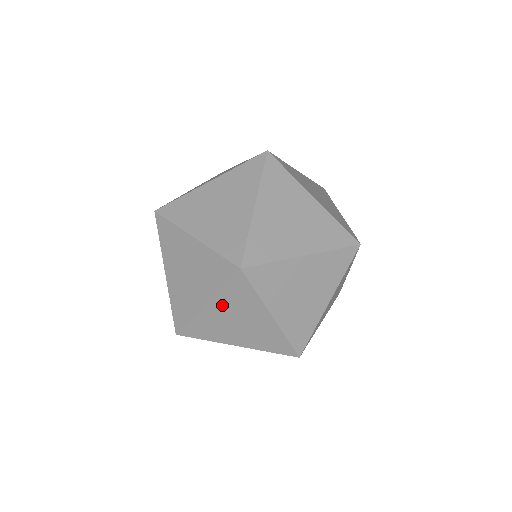
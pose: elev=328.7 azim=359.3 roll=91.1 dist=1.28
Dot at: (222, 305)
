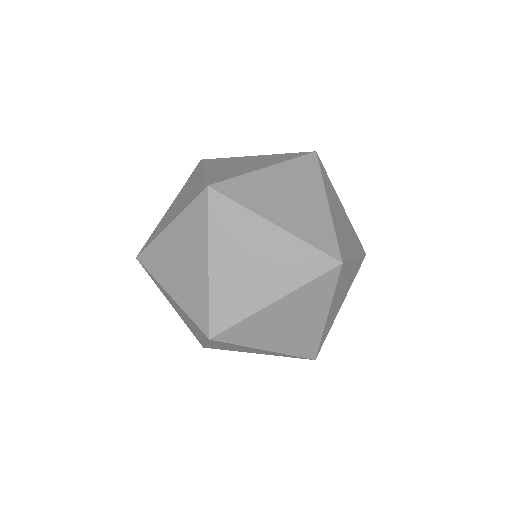
Dot at: (179, 230)
